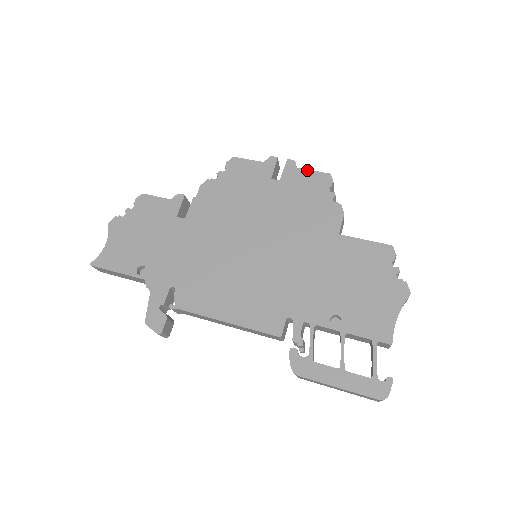
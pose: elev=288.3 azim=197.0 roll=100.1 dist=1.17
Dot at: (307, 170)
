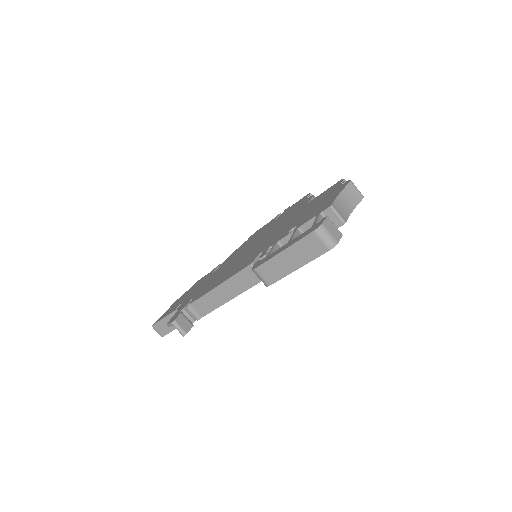
Dot at: occluded
